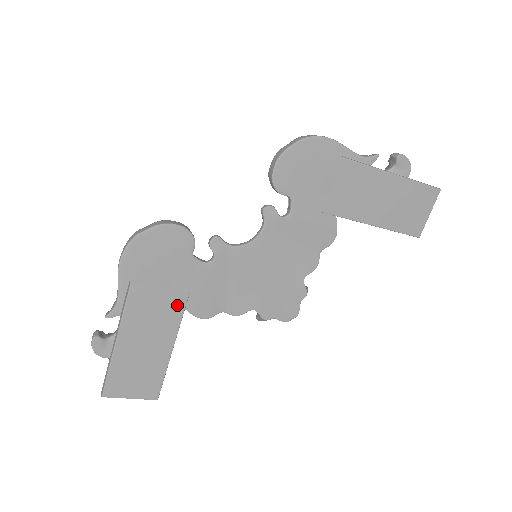
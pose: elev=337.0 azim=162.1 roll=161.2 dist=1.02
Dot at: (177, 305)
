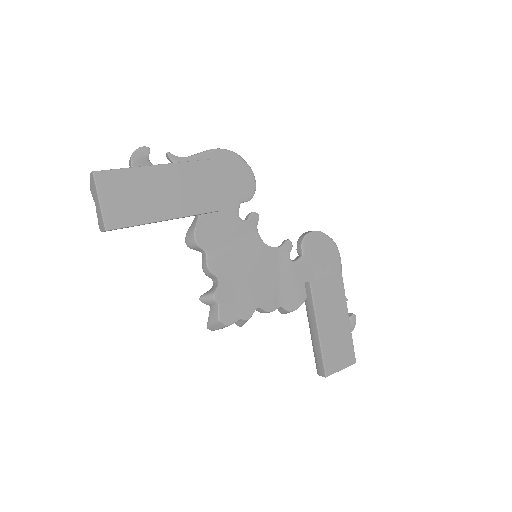
Dot at: (207, 205)
